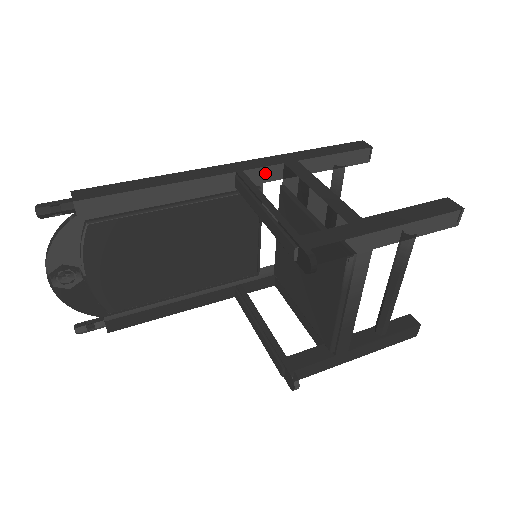
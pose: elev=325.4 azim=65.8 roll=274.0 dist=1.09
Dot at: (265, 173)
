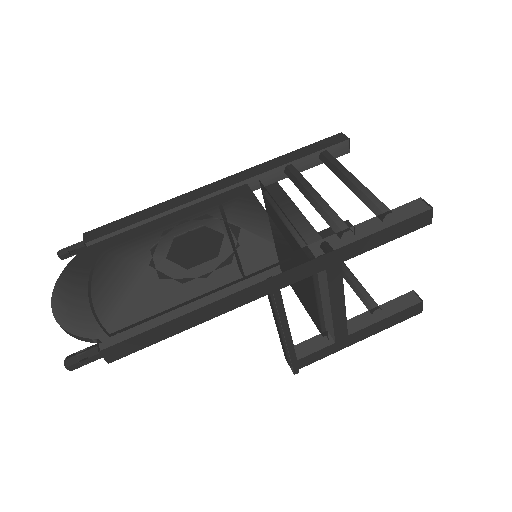
Dot at: occluded
